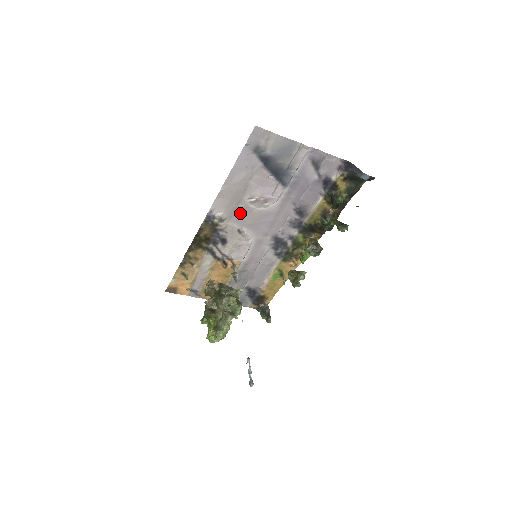
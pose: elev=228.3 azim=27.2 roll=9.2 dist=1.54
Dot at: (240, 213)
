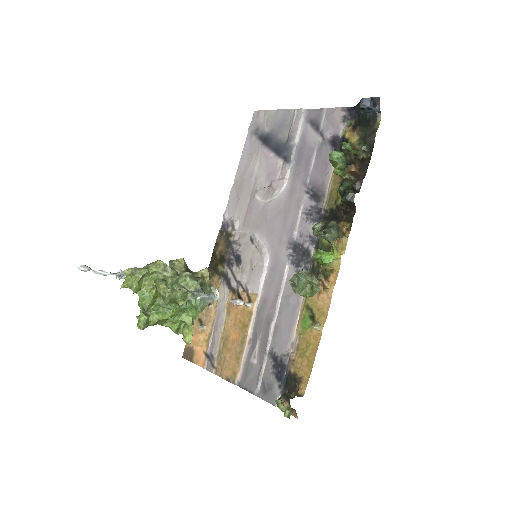
Dot at: (251, 214)
